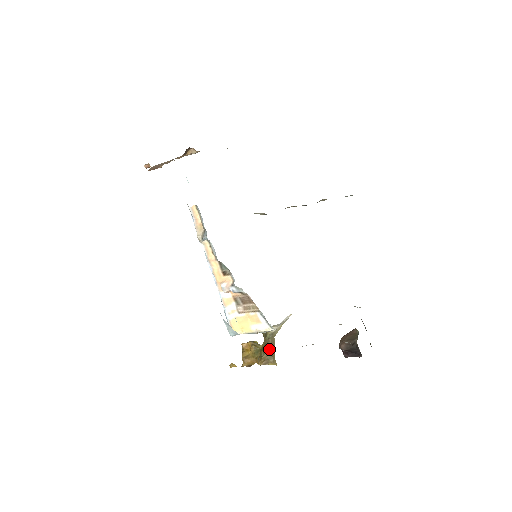
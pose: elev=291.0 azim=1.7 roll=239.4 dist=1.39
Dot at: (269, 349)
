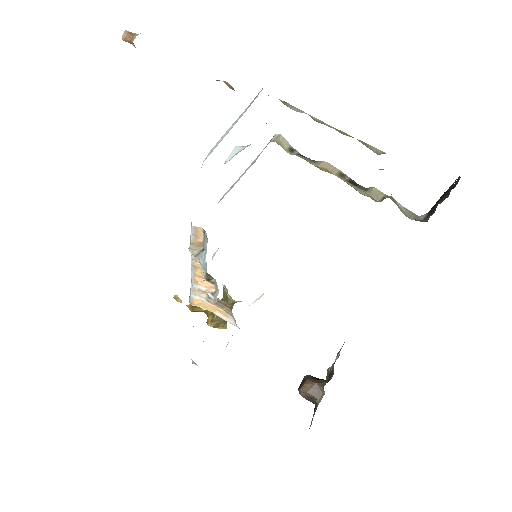
Dot at: occluded
